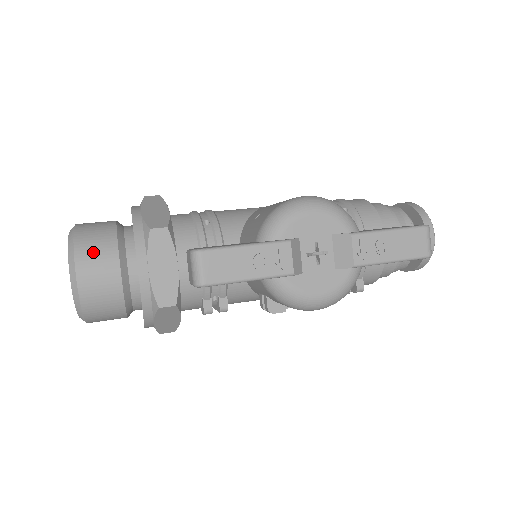
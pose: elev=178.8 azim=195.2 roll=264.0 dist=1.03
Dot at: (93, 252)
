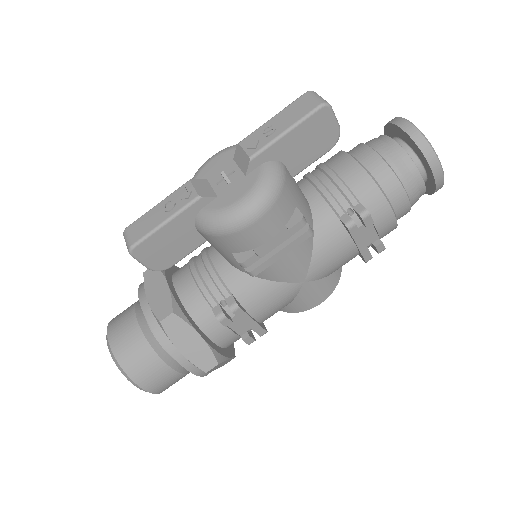
Dot at: (119, 317)
